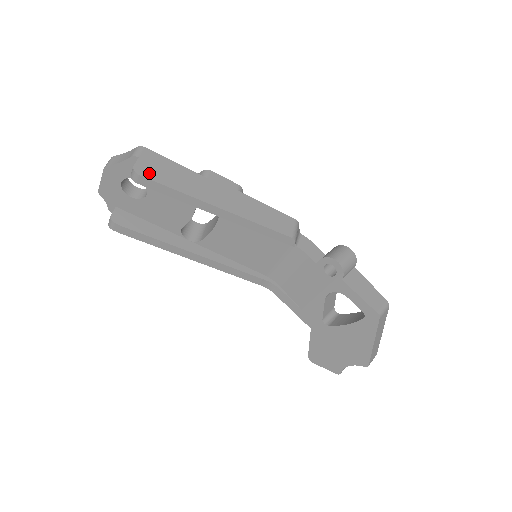
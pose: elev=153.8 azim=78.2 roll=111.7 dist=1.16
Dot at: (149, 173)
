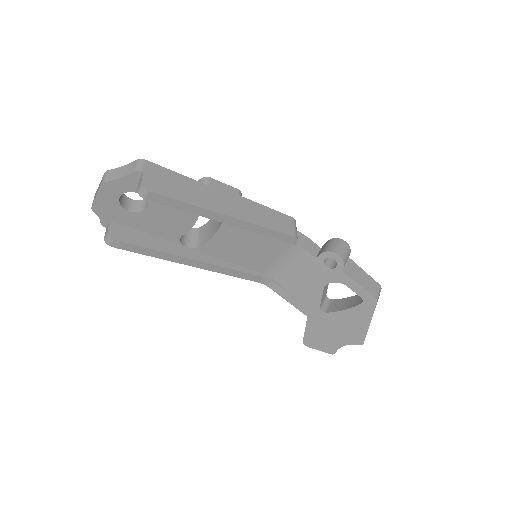
Dot at: (158, 188)
